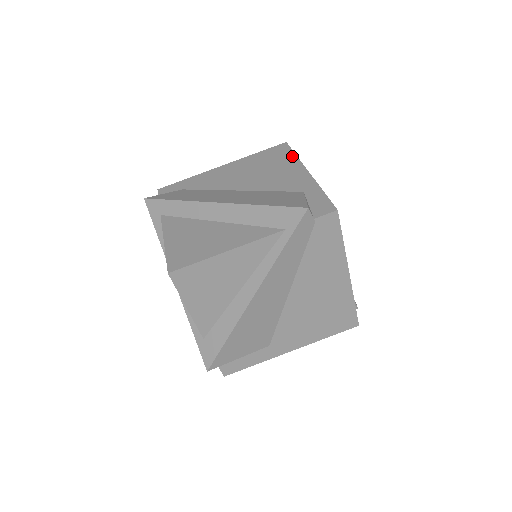
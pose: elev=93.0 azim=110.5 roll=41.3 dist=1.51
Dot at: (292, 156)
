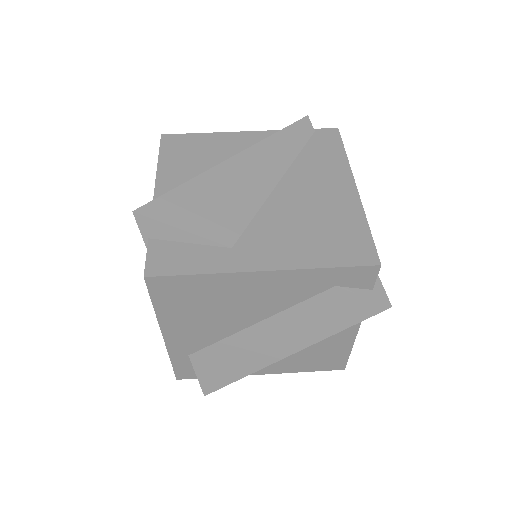
Dot at: occluded
